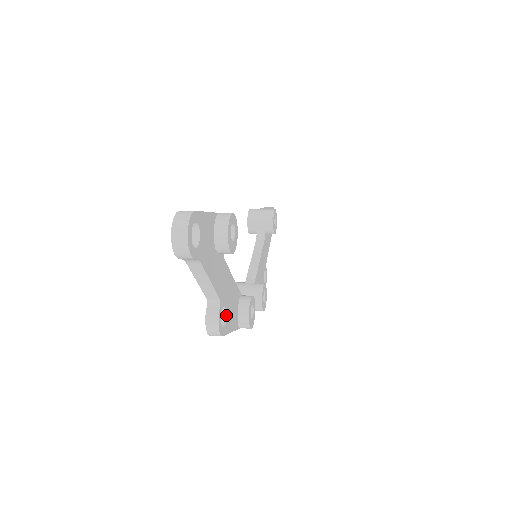
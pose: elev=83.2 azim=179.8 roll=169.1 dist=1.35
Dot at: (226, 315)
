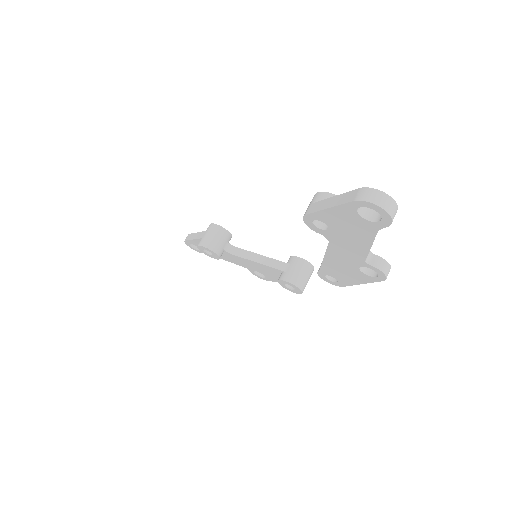
Dot at: occluded
